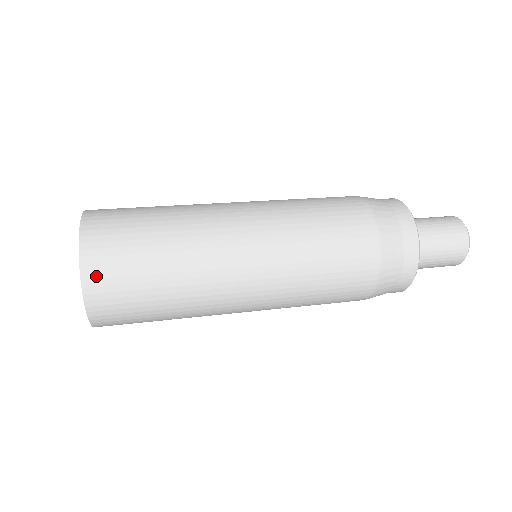
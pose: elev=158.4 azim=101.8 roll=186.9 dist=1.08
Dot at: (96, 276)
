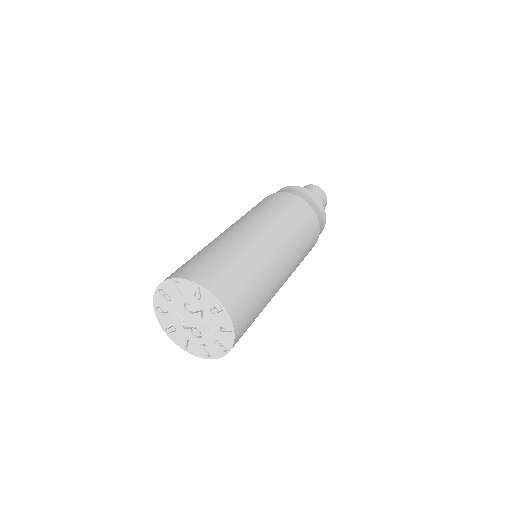
Dot at: (232, 304)
